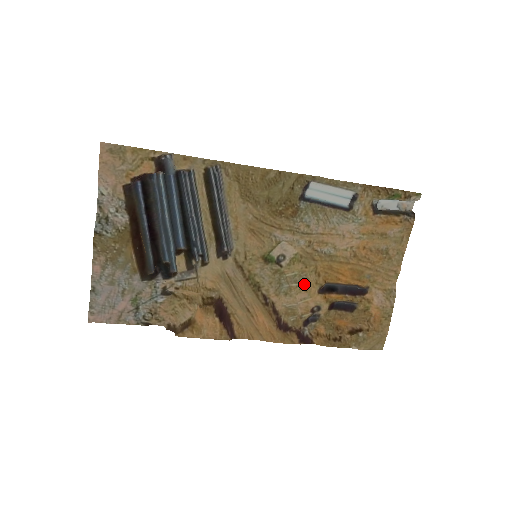
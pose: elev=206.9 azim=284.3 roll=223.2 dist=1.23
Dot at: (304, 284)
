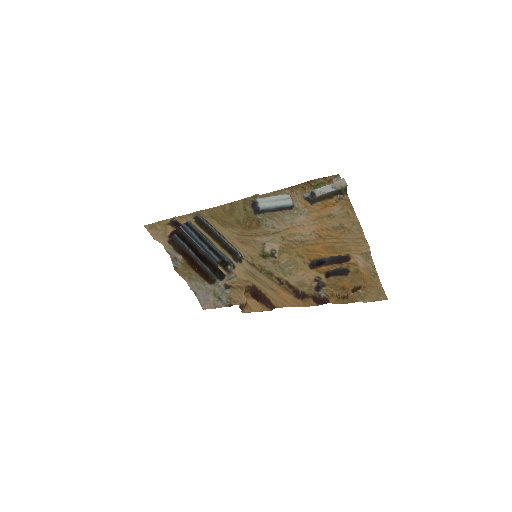
Dot at: (297, 266)
